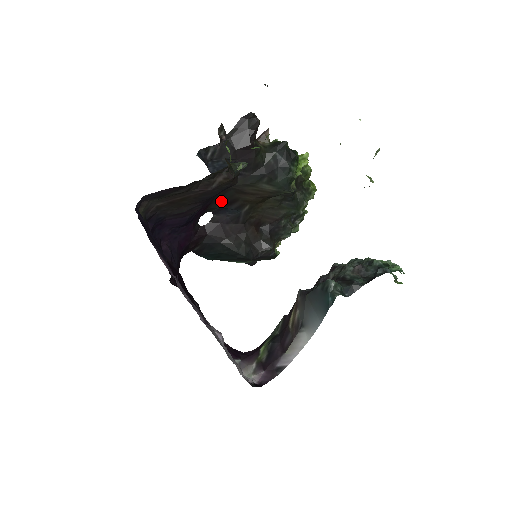
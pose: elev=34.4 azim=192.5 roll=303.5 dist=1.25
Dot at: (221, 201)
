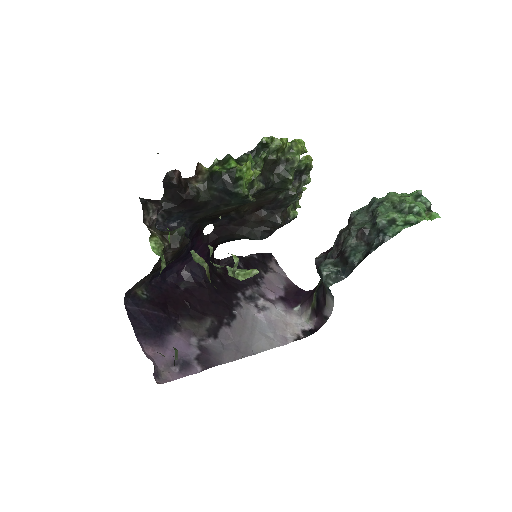
Dot at: (207, 221)
